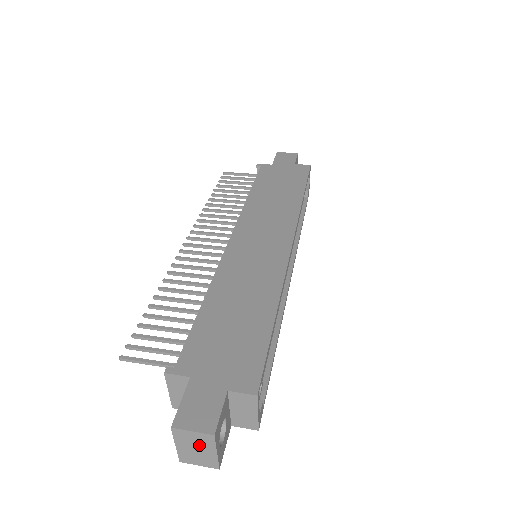
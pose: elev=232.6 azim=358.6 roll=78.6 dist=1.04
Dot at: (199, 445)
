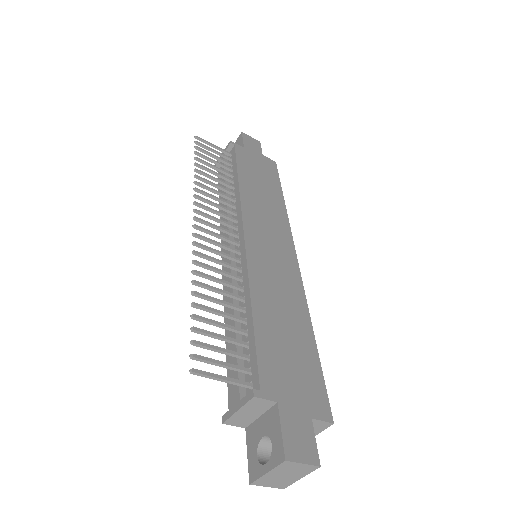
Dot at: (293, 473)
